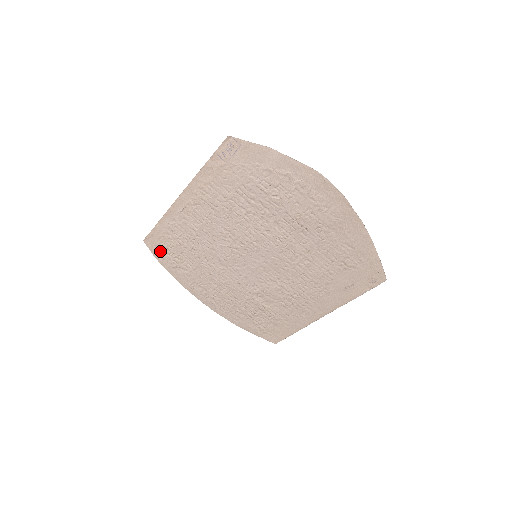
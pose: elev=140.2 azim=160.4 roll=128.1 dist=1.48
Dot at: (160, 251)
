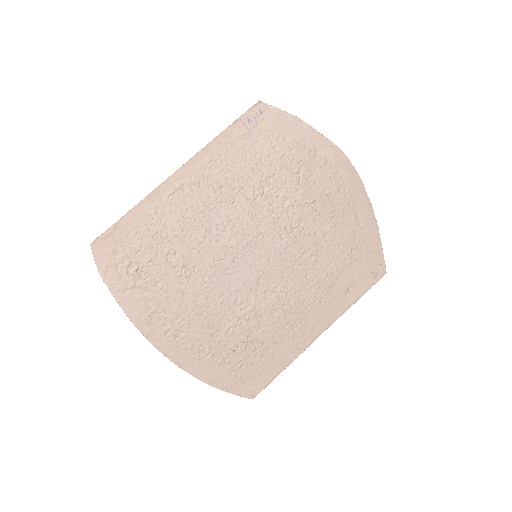
Dot at: (113, 261)
